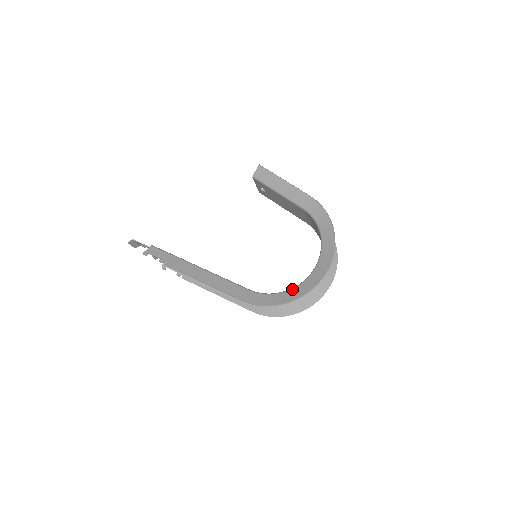
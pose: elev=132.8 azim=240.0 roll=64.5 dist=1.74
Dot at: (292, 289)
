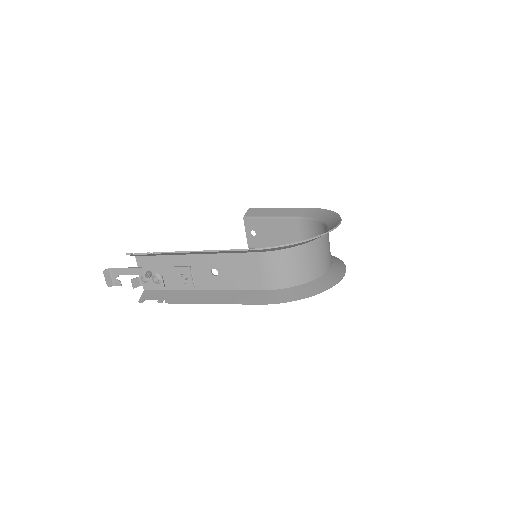
Dot at: occluded
